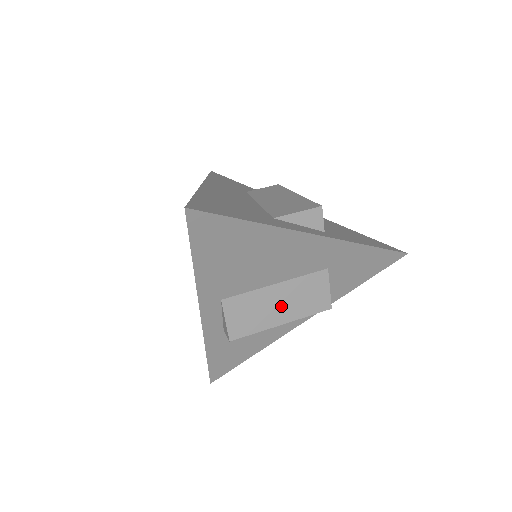
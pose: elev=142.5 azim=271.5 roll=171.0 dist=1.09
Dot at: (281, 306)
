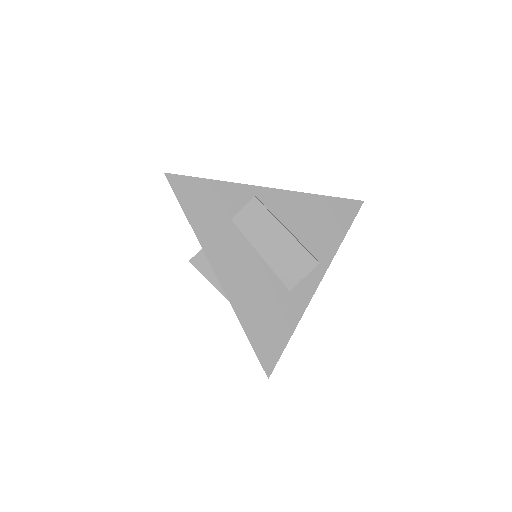
Dot at: occluded
